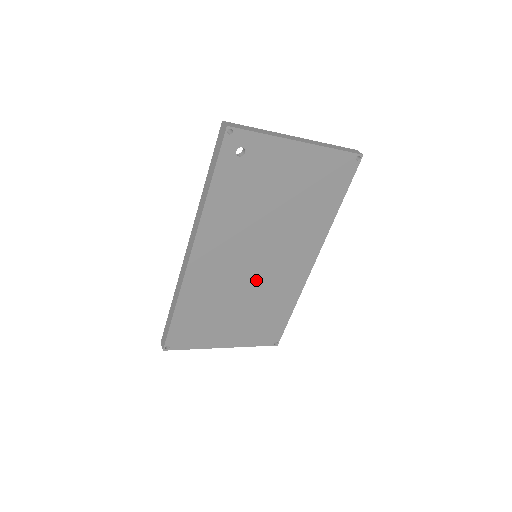
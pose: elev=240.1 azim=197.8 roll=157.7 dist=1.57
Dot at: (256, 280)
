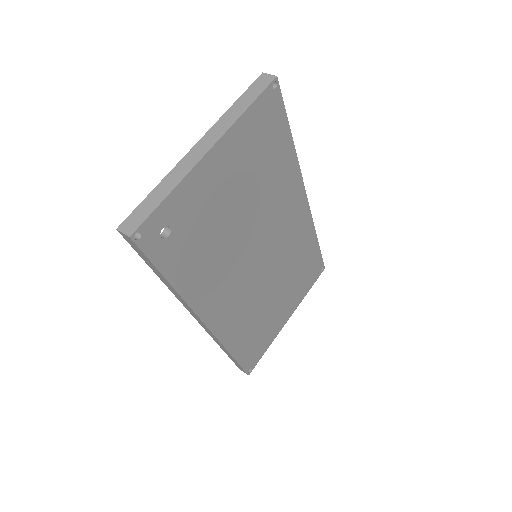
Dot at: (272, 267)
